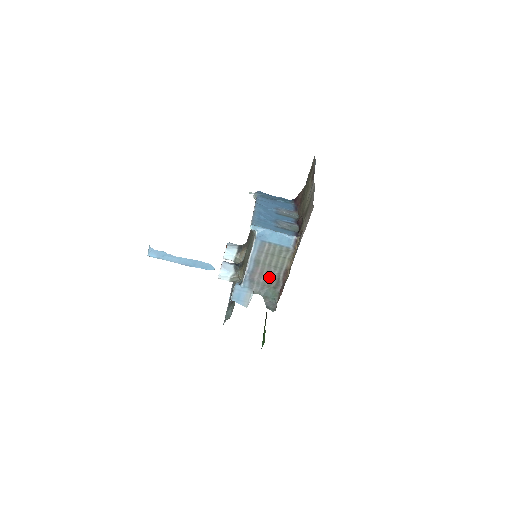
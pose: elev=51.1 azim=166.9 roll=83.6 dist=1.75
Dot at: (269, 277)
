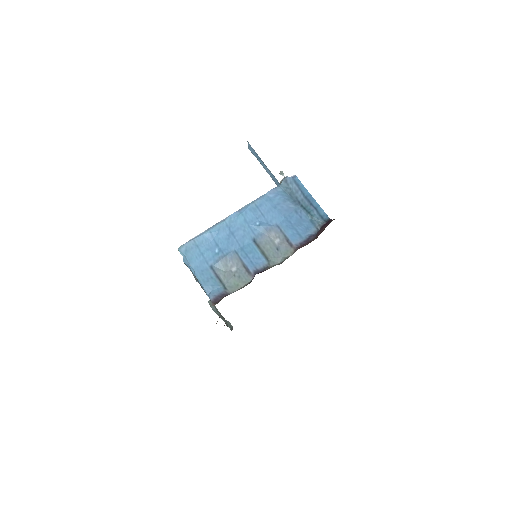
Dot at: occluded
